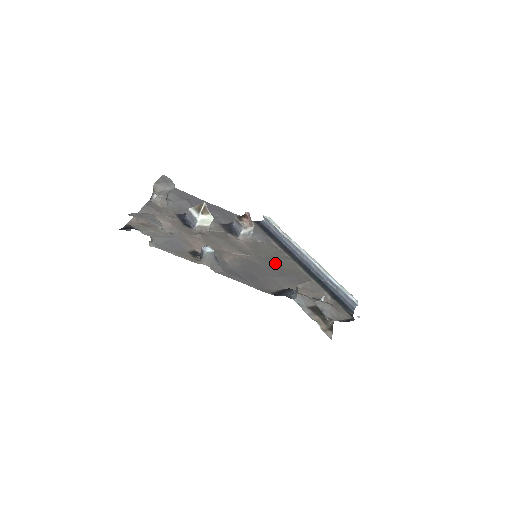
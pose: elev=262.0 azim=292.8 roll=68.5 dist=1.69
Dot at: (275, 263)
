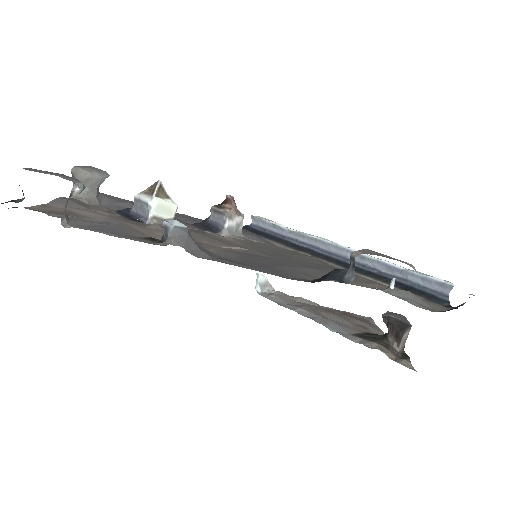
Dot at: (290, 257)
